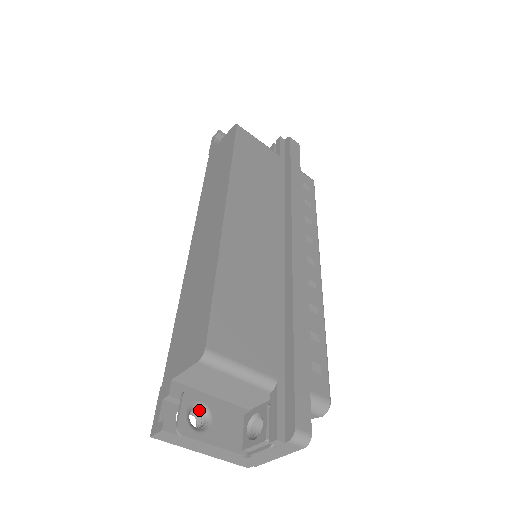
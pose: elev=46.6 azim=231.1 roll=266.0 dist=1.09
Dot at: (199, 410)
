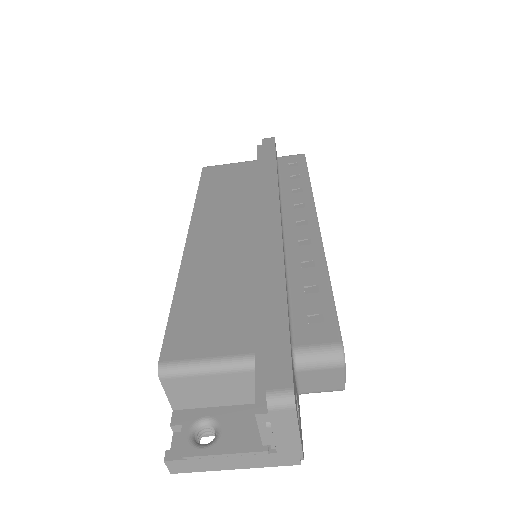
Dot at: (209, 426)
